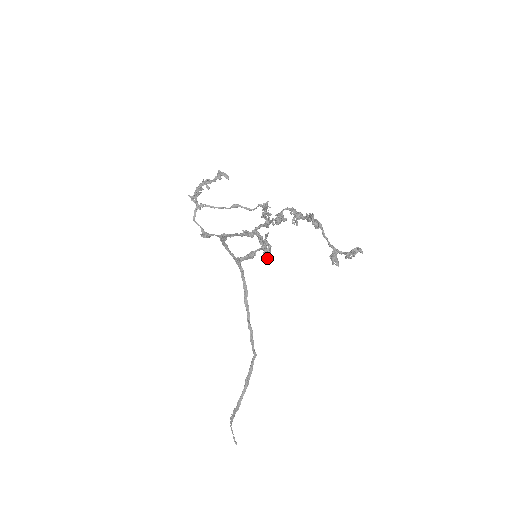
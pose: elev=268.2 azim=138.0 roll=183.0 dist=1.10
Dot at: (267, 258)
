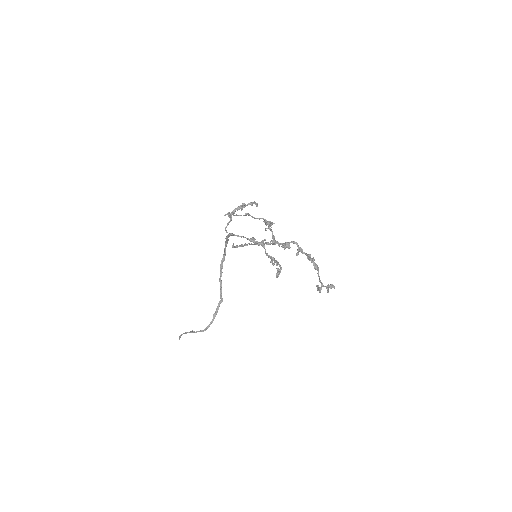
Dot at: occluded
